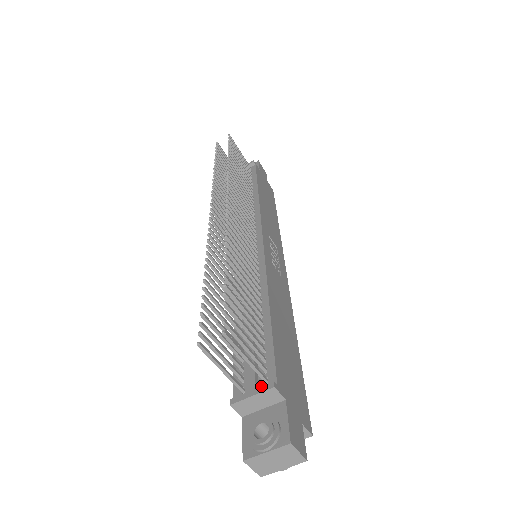
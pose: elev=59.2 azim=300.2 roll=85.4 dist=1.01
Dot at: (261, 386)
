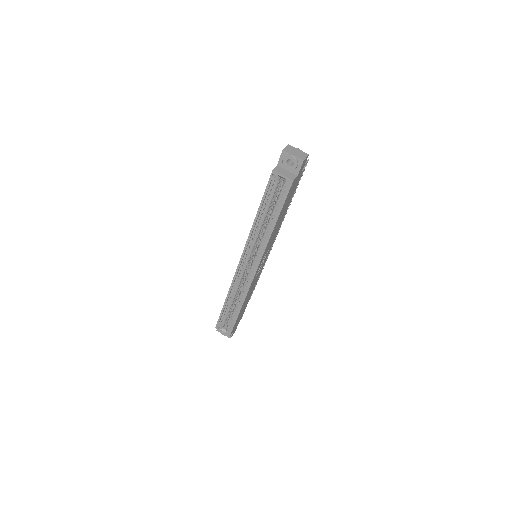
Dot at: occluded
